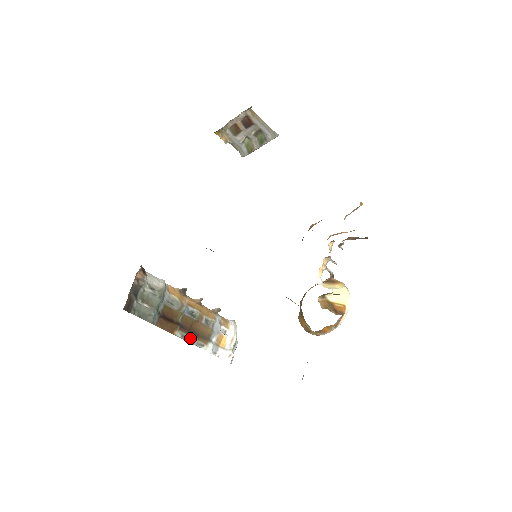
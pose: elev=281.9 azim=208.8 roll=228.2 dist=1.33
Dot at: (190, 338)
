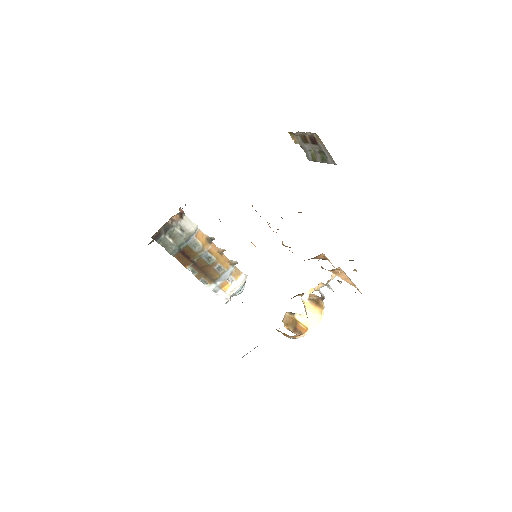
Dot at: (198, 274)
